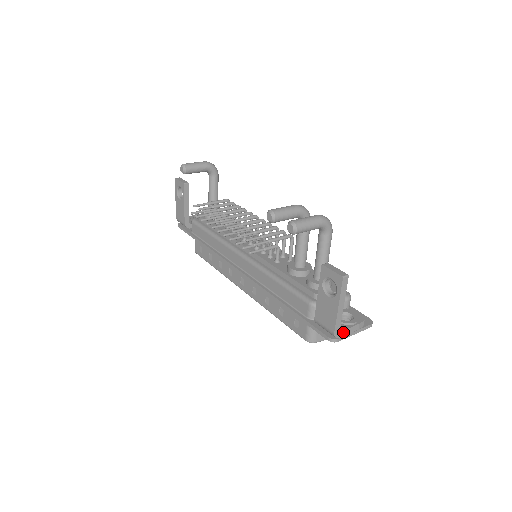
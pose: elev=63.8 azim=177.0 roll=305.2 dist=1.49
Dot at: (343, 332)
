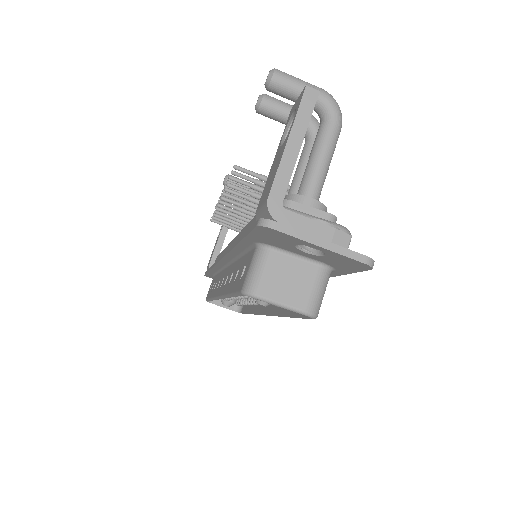
Dot at: (291, 216)
